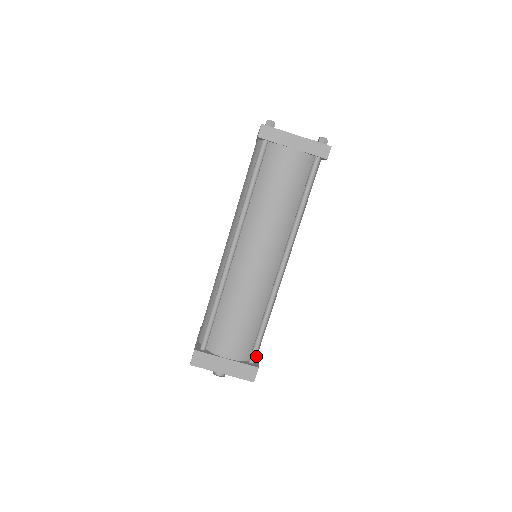
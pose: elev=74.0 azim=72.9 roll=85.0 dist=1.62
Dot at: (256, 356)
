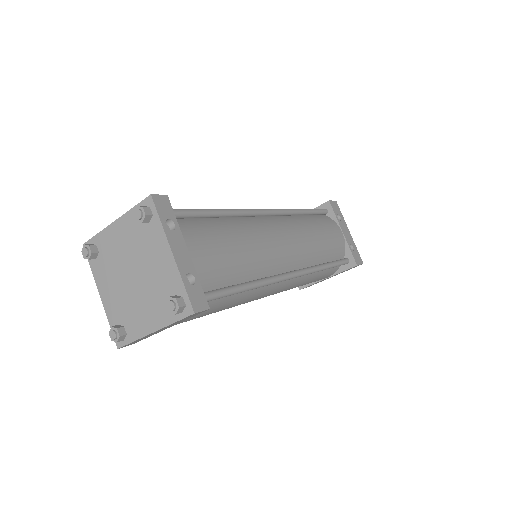
Dot at: (344, 244)
